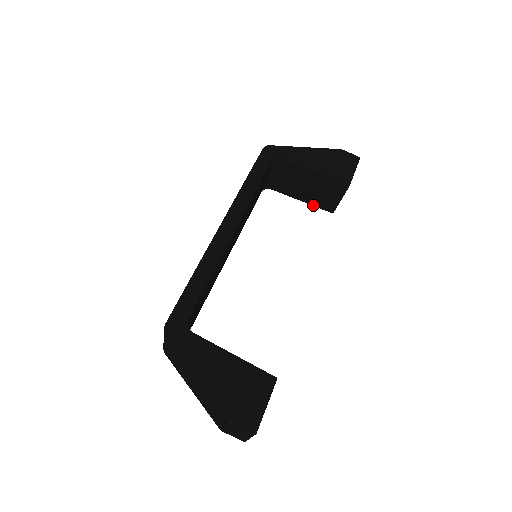
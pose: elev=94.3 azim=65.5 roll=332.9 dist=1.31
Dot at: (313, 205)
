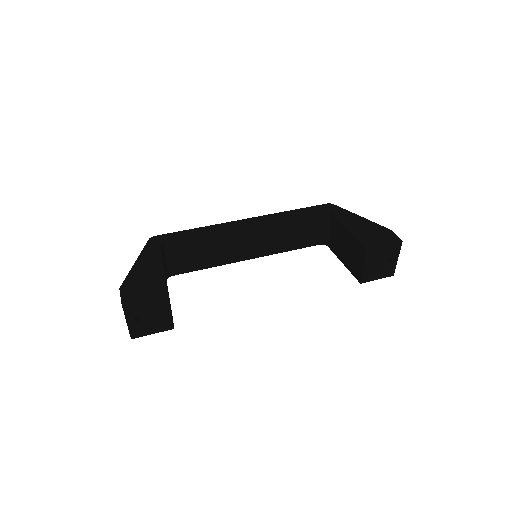
Dot at: (349, 270)
